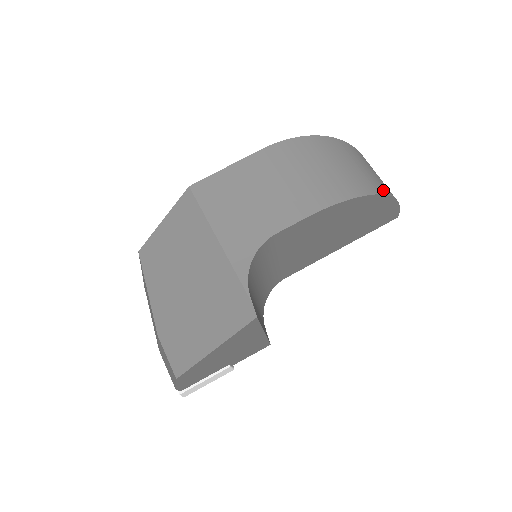
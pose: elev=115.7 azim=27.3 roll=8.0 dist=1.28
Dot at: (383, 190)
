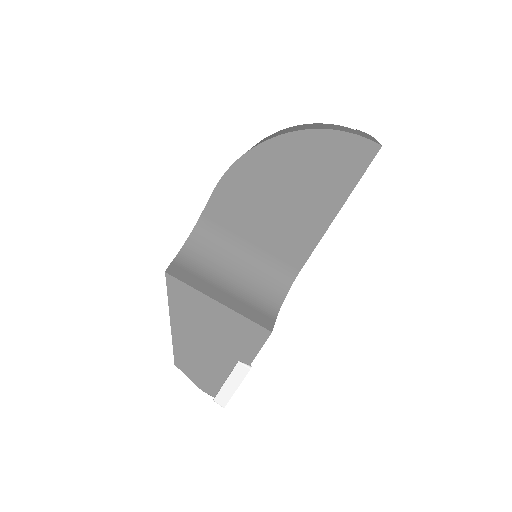
Dot at: (295, 130)
